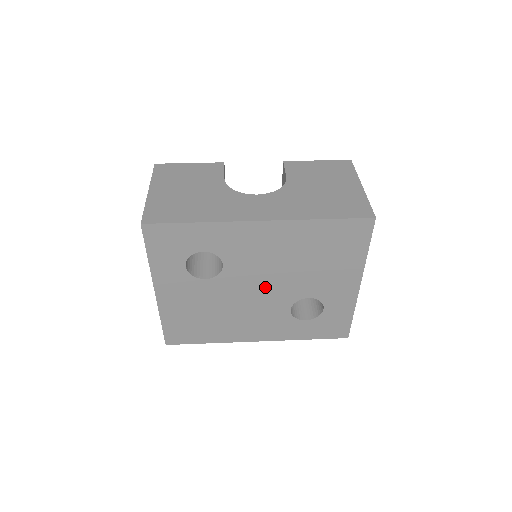
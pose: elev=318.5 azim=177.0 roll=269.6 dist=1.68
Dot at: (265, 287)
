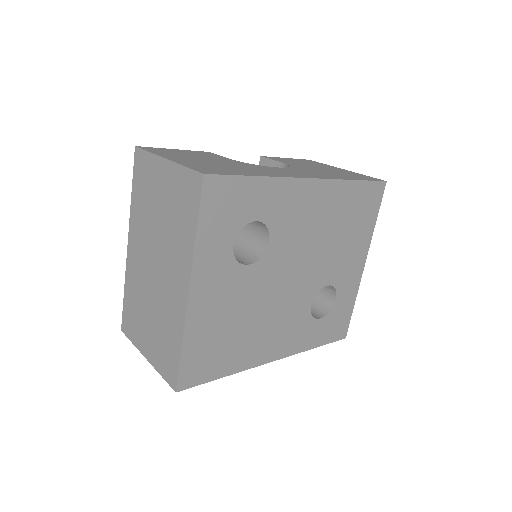
Dot at: (298, 273)
